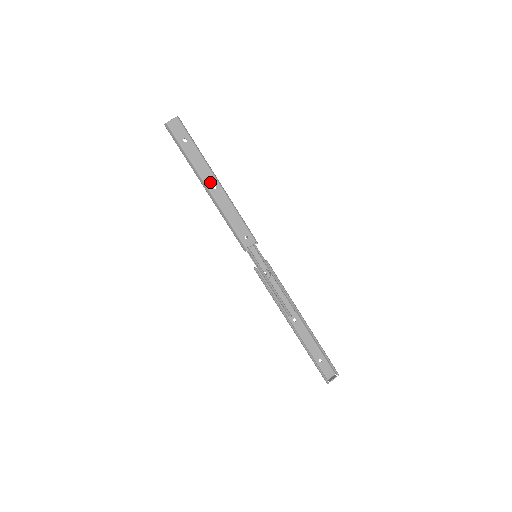
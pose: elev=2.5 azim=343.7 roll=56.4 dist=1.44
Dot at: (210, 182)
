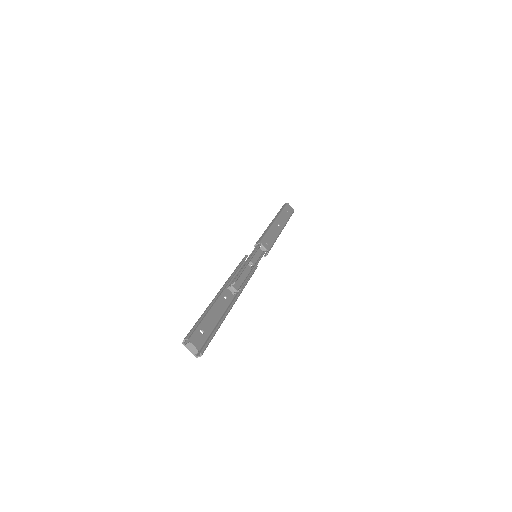
Dot at: (279, 223)
